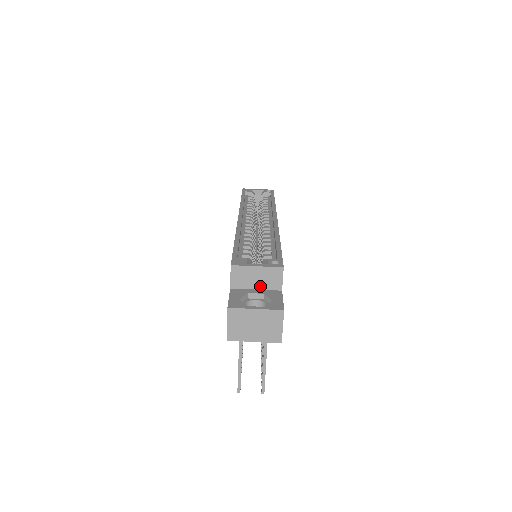
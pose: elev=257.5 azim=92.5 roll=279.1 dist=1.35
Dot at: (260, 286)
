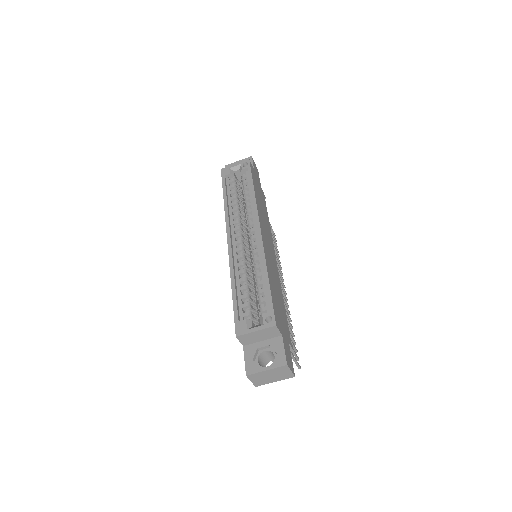
Dot at: (264, 338)
